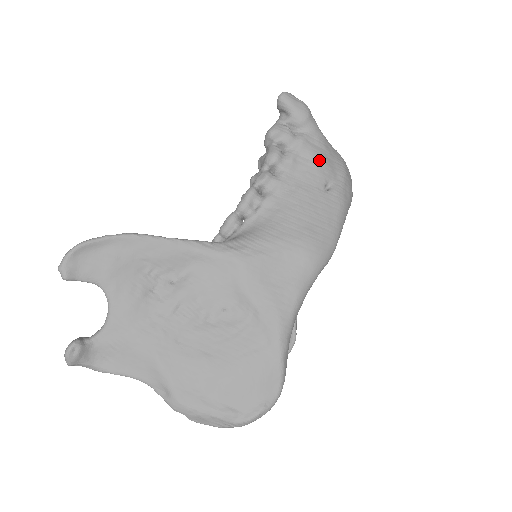
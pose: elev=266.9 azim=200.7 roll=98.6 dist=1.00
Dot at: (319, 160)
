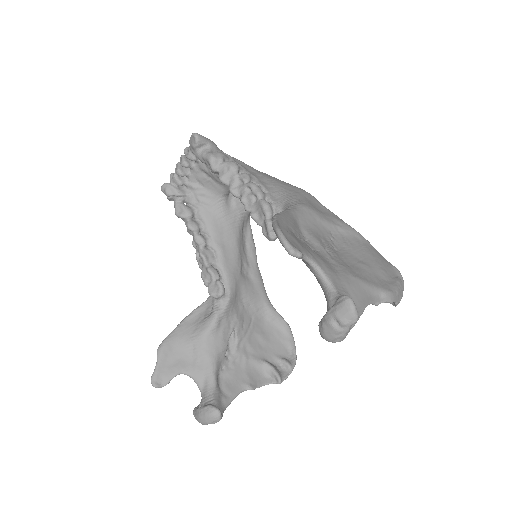
Dot at: (243, 162)
